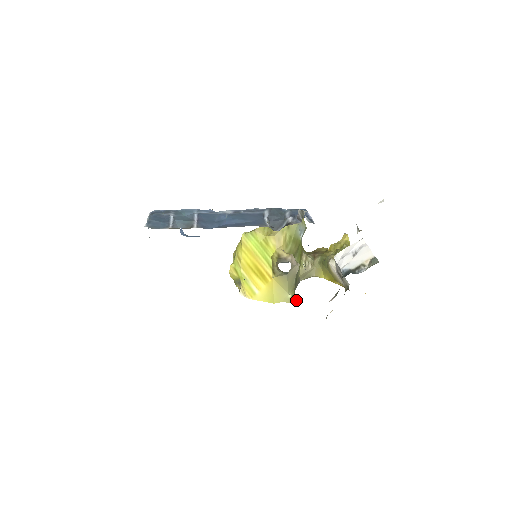
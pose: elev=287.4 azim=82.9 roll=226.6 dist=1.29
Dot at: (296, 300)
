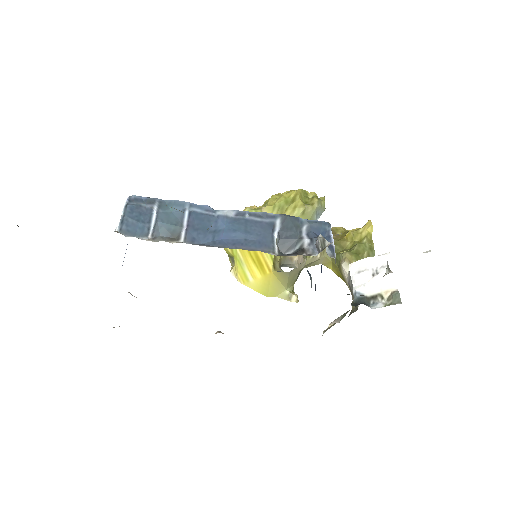
Dot at: (294, 299)
